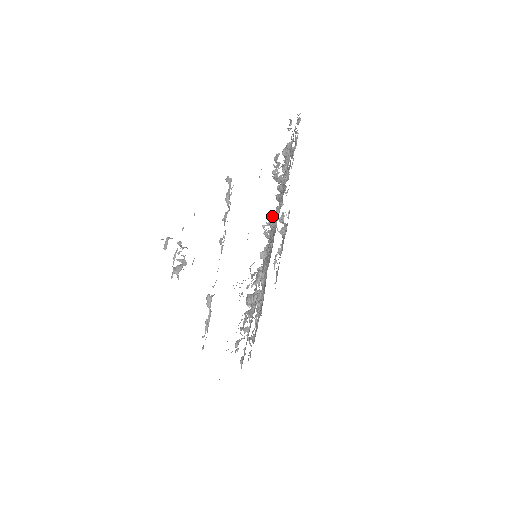
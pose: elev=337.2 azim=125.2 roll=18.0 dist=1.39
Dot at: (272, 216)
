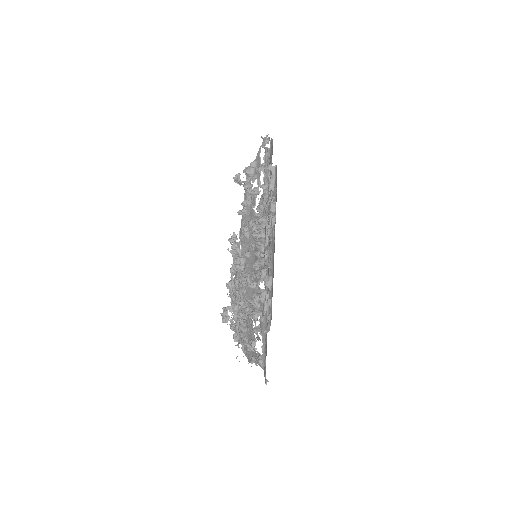
Dot at: (262, 220)
